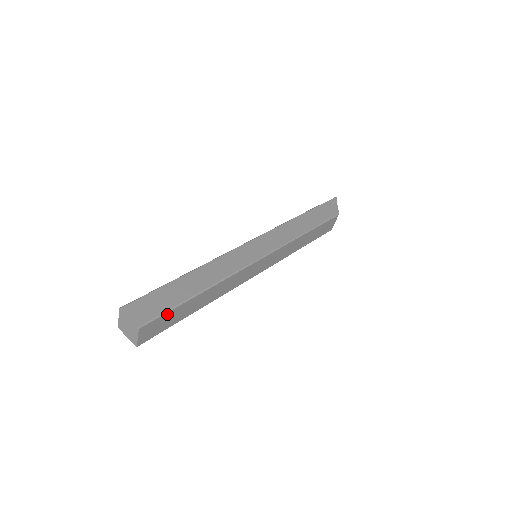
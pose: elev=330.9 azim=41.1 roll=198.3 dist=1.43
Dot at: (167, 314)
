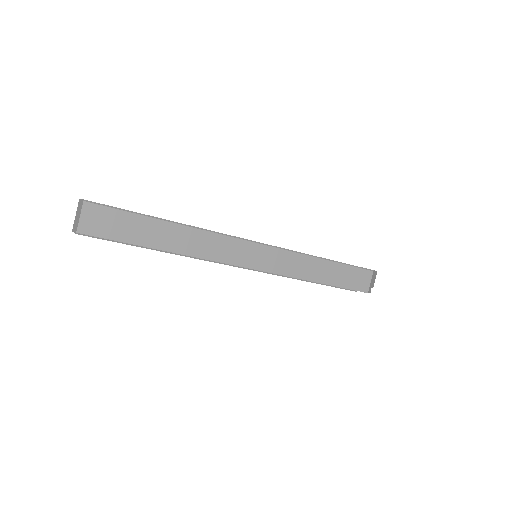
Dot at: (122, 214)
